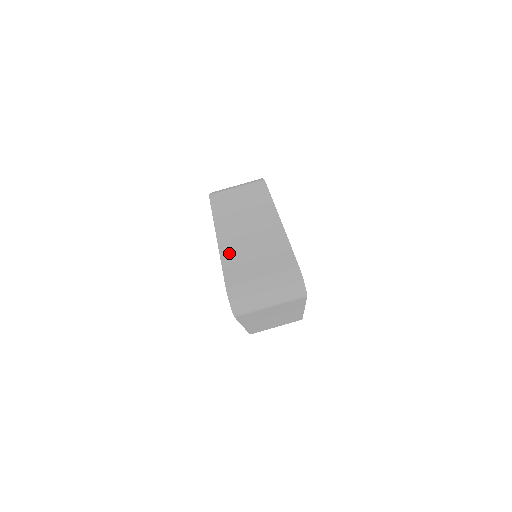
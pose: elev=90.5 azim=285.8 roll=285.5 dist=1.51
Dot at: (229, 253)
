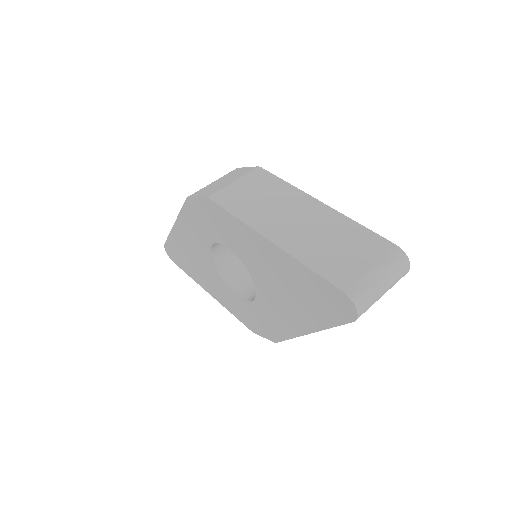
Dot at: (306, 254)
